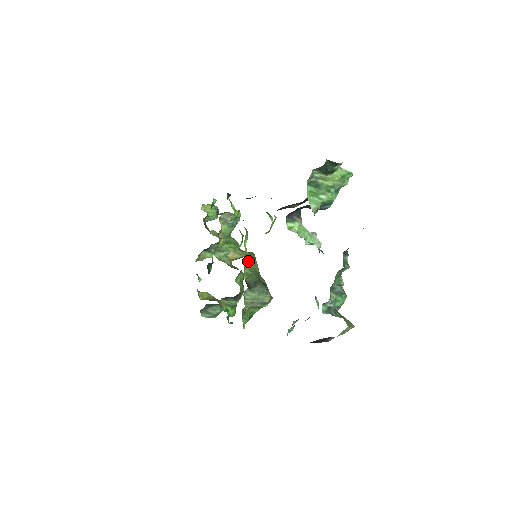
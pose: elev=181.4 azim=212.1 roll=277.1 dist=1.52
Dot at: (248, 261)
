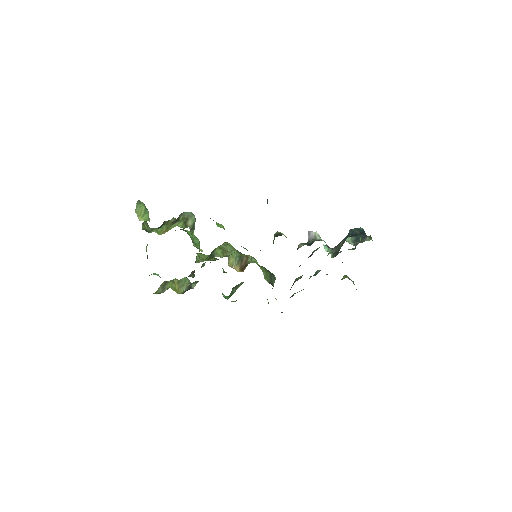
Dot at: occluded
